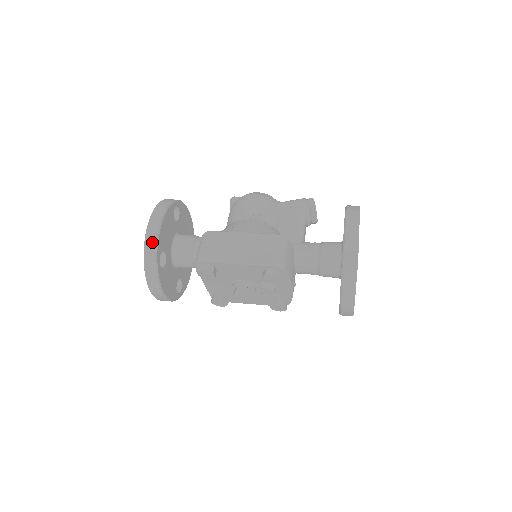
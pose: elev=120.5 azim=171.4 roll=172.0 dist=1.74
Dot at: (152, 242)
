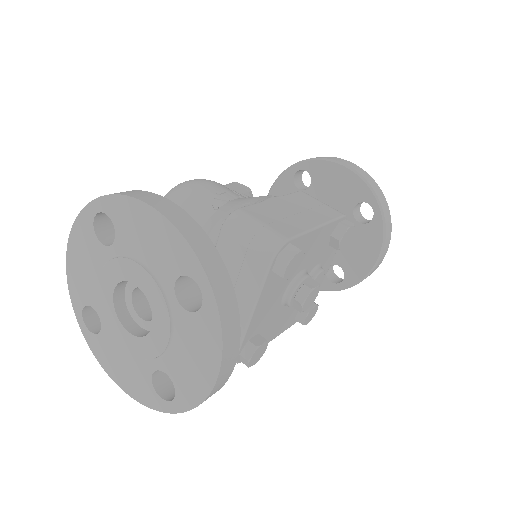
Dot at: (202, 238)
